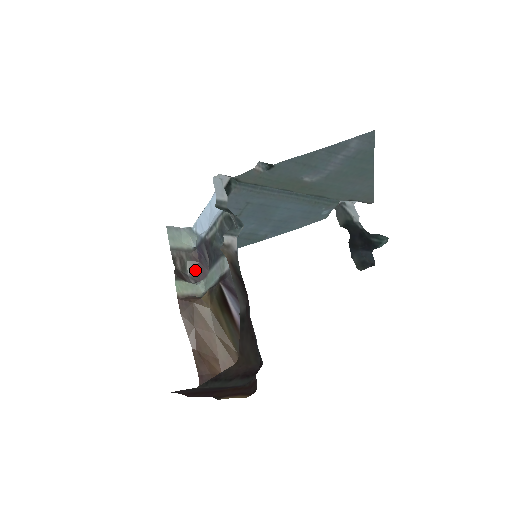
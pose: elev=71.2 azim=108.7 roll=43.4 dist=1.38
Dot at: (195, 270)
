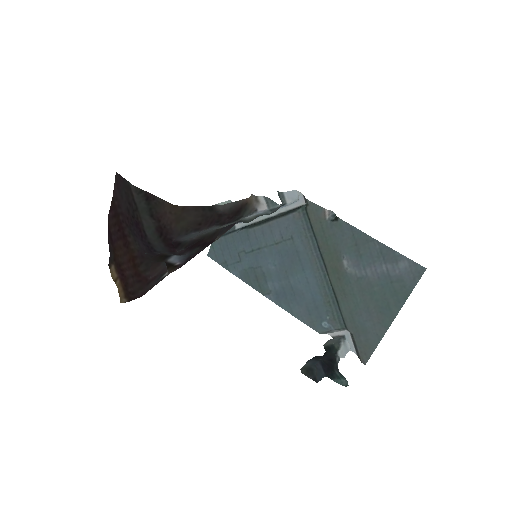
Dot at: occluded
